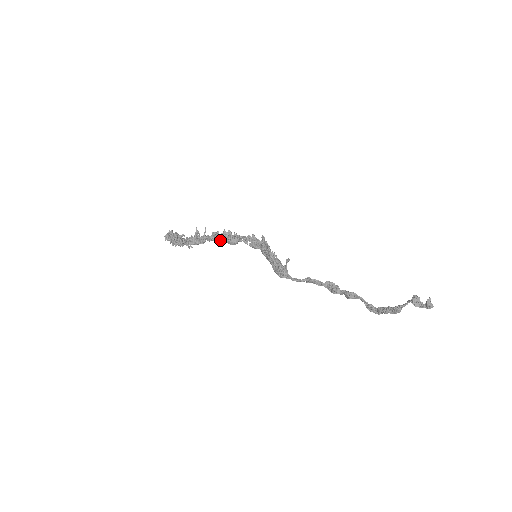
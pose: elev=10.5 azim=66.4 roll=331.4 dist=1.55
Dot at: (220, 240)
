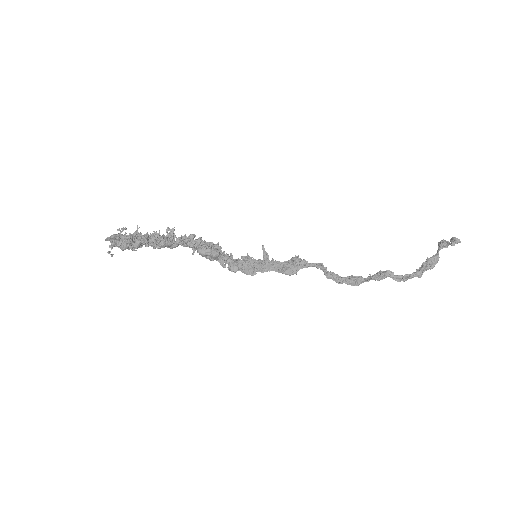
Dot at: (199, 244)
